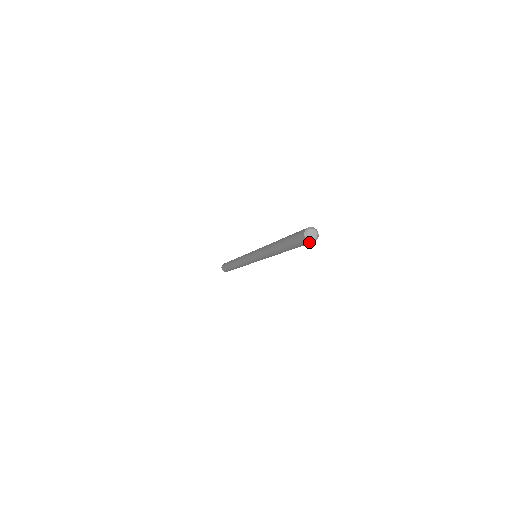
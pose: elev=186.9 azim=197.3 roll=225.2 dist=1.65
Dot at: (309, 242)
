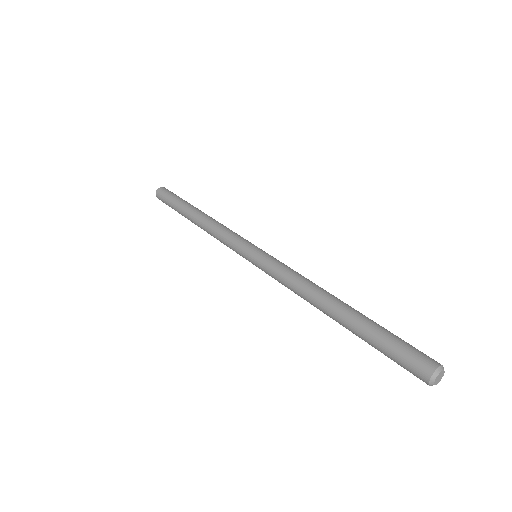
Dot at: (426, 381)
